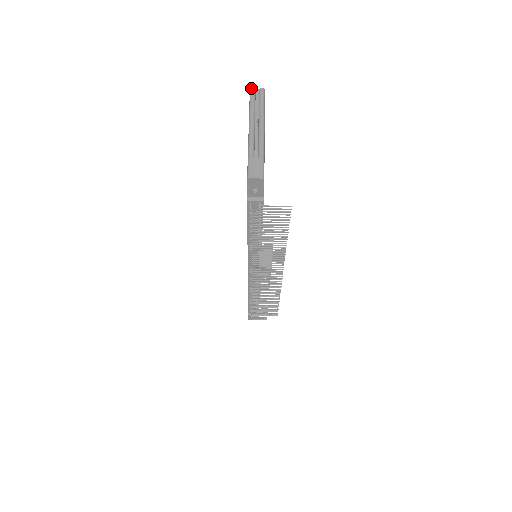
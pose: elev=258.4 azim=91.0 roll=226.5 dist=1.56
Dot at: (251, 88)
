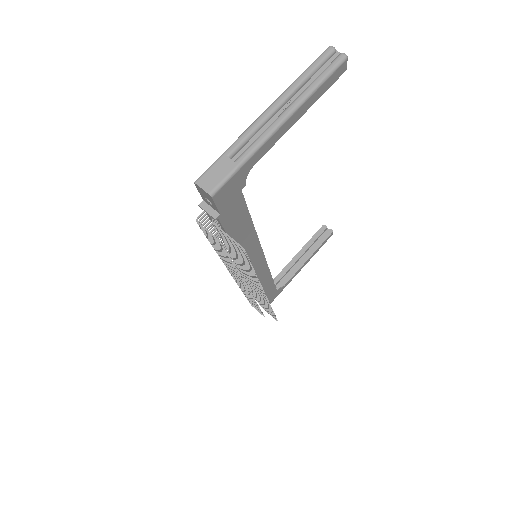
Dot at: (329, 46)
